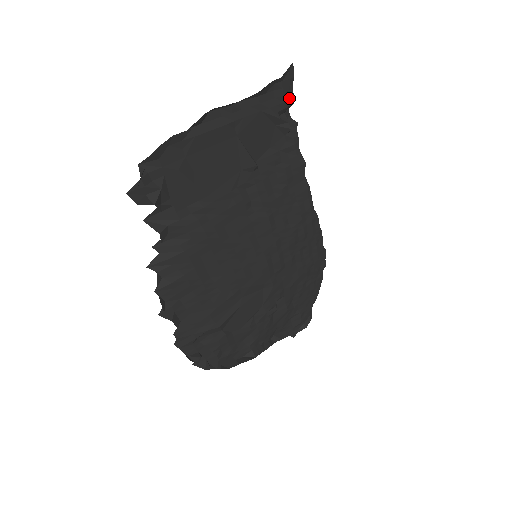
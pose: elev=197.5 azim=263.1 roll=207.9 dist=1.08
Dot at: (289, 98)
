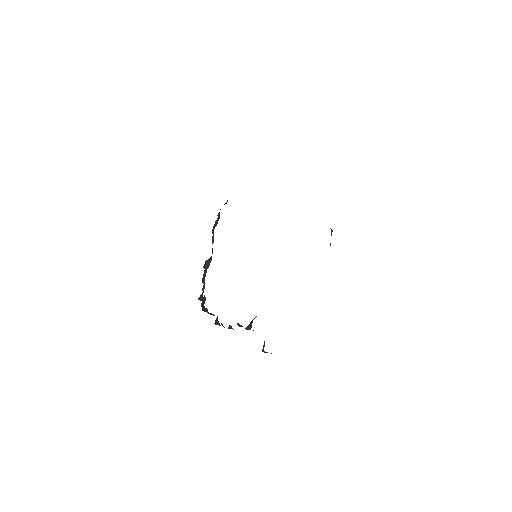
Dot at: occluded
